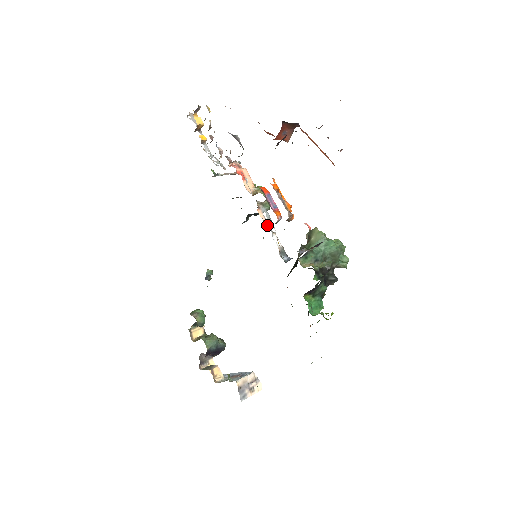
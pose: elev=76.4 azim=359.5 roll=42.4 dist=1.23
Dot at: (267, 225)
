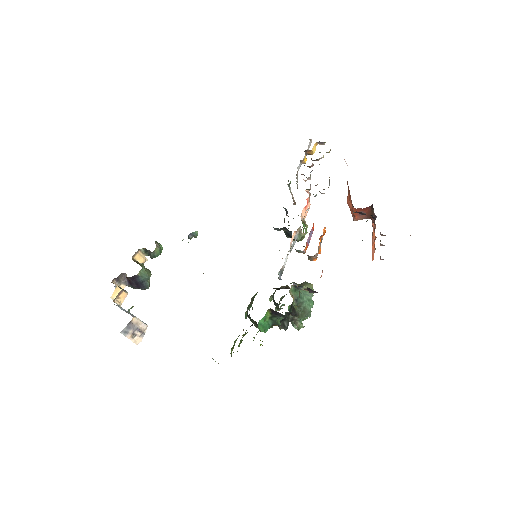
Dot at: occluded
